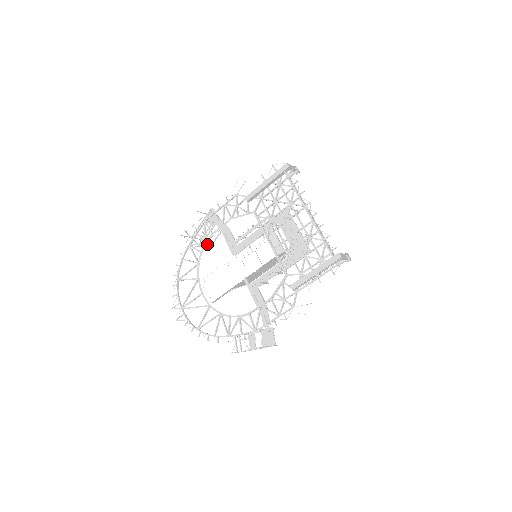
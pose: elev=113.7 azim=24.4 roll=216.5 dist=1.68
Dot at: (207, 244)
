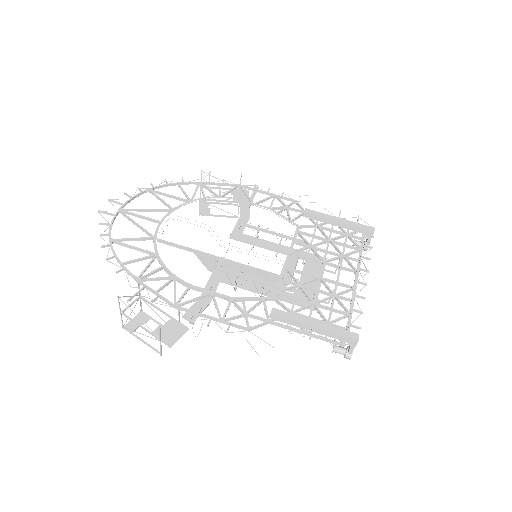
Dot at: (202, 210)
